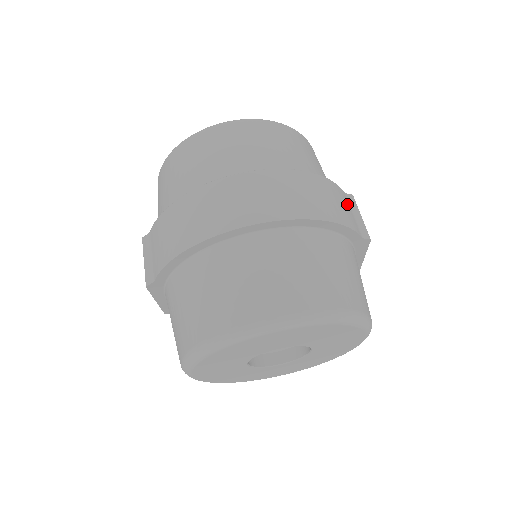
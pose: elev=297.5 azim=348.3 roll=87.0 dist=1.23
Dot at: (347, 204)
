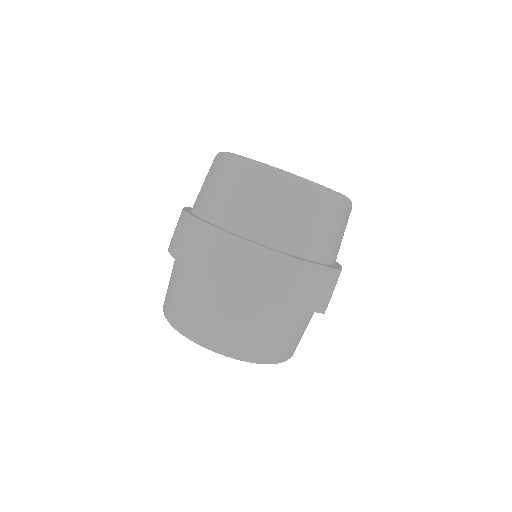
Dot at: (270, 269)
